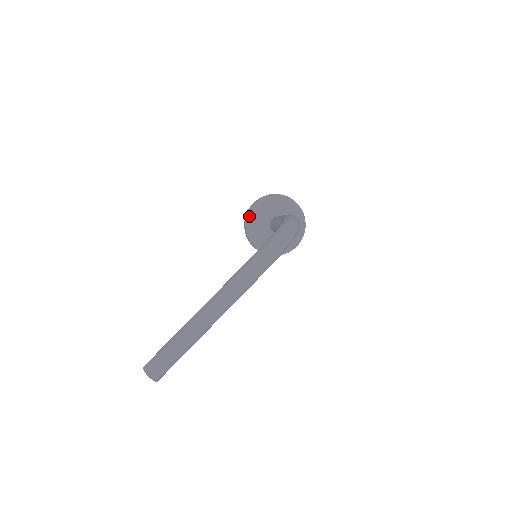
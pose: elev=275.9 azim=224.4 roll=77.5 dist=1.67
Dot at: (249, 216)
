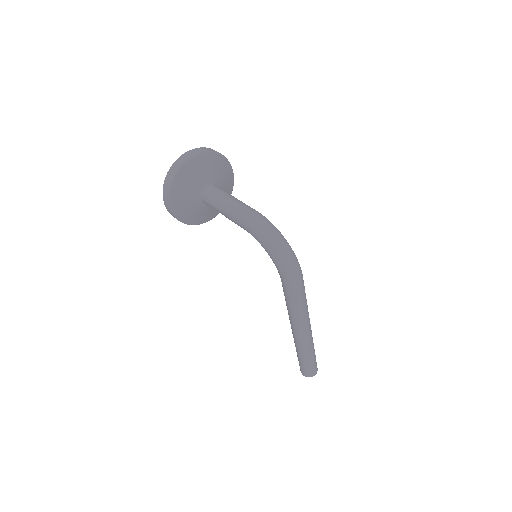
Dot at: (183, 220)
